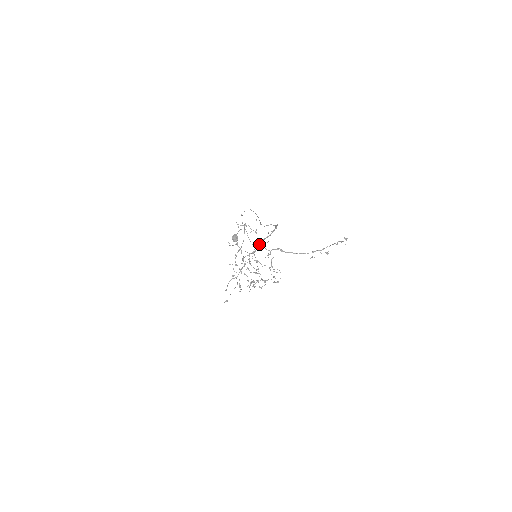
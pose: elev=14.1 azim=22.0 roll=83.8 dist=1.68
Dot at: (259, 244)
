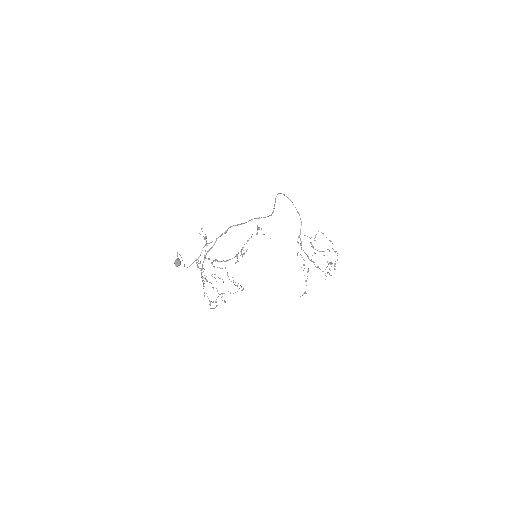
Dot at: (206, 258)
